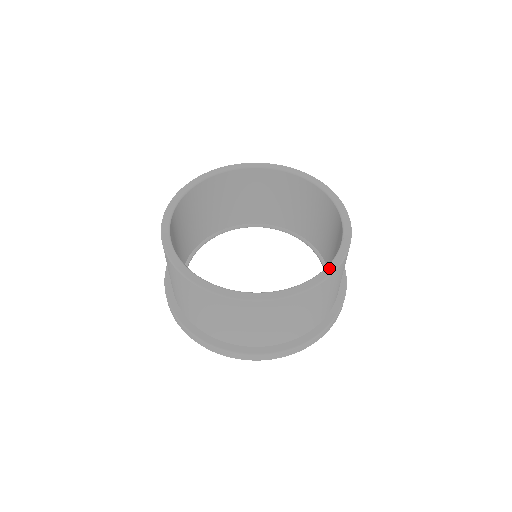
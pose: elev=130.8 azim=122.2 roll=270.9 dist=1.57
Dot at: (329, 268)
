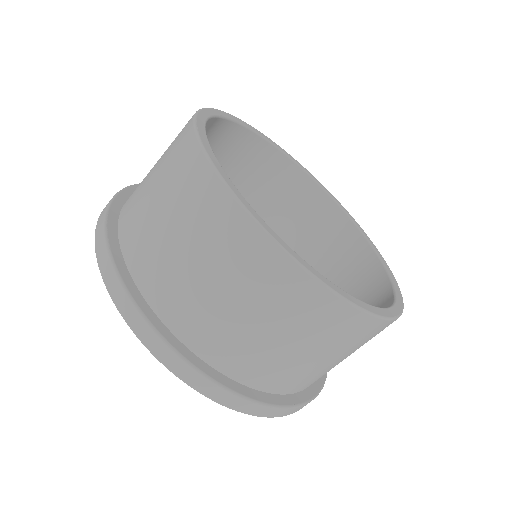
Dot at: (381, 257)
